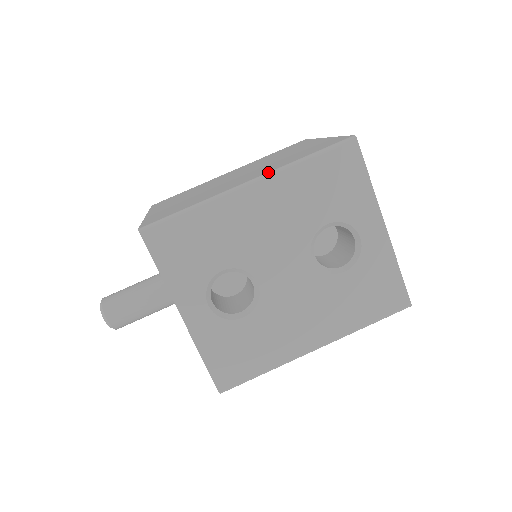
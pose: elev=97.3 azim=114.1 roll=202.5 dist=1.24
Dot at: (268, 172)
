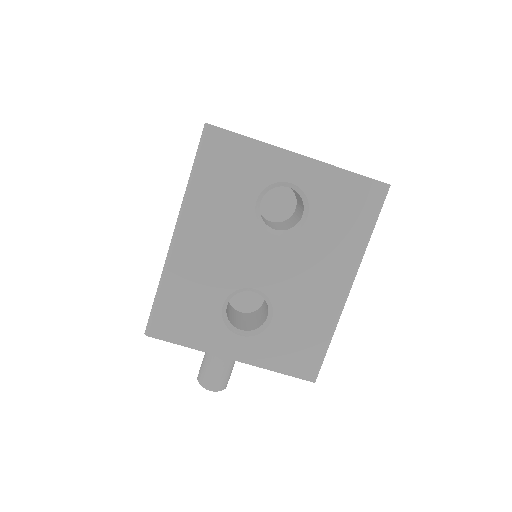
Dot at: occluded
